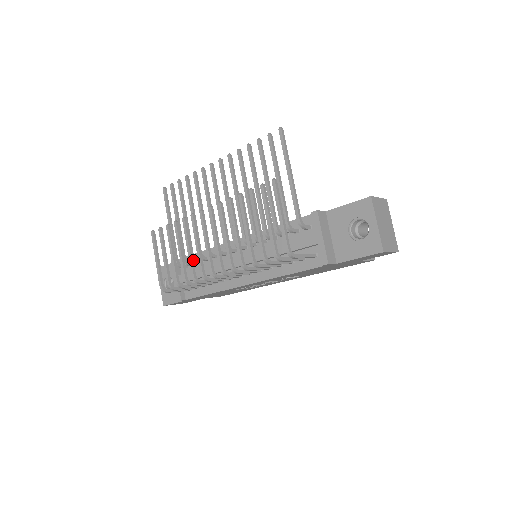
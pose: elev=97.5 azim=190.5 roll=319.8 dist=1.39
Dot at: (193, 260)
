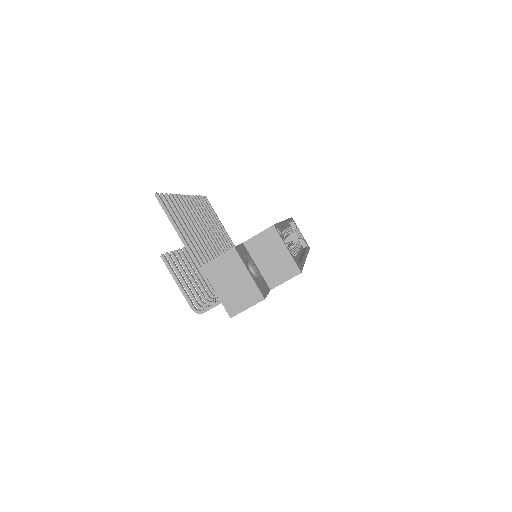
Dot at: occluded
